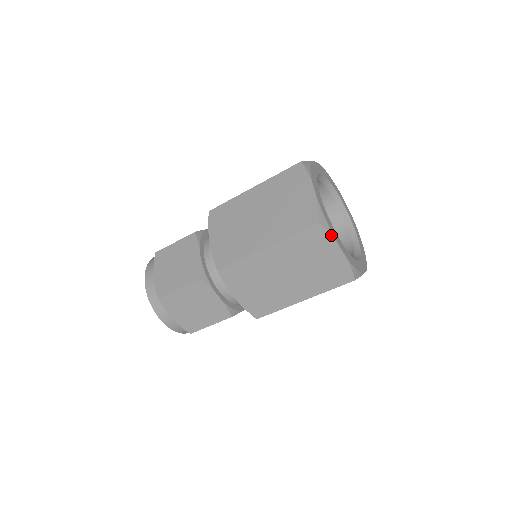
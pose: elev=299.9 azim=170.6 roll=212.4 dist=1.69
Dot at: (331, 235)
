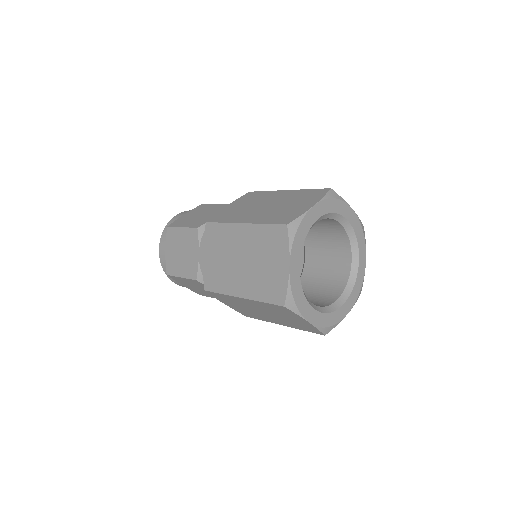
Dot at: (290, 244)
